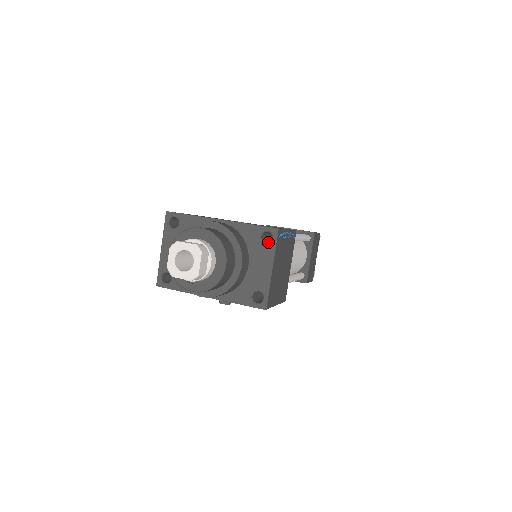
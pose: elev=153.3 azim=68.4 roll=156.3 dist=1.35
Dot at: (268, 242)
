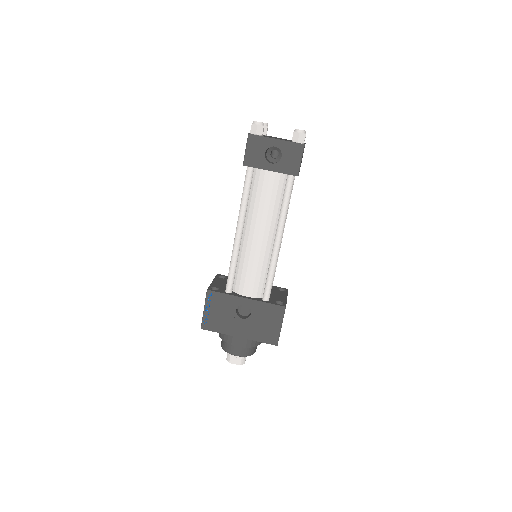
Dot at: occluded
